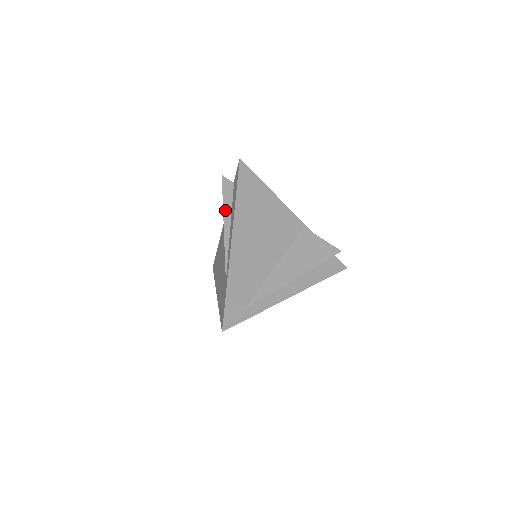
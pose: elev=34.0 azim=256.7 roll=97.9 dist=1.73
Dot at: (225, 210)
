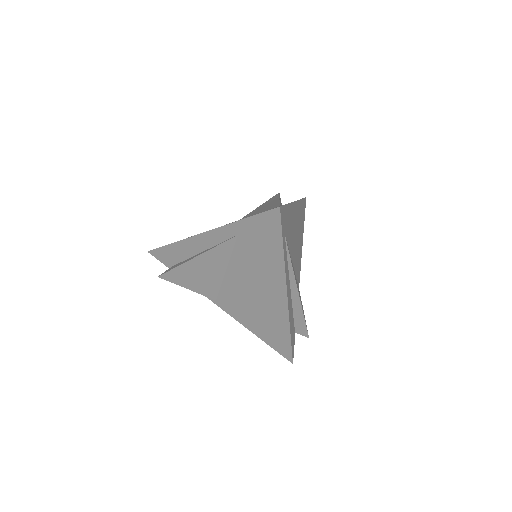
Dot at: occluded
